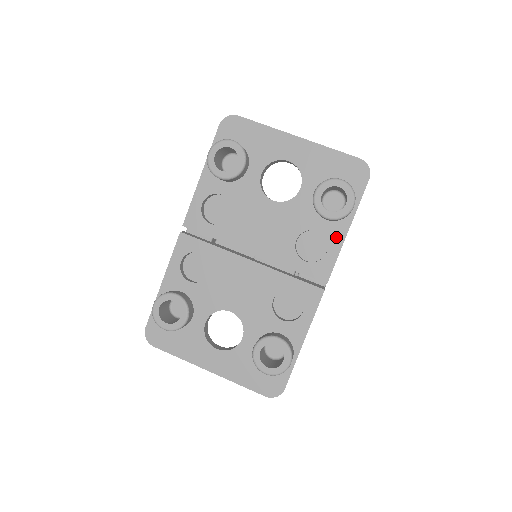
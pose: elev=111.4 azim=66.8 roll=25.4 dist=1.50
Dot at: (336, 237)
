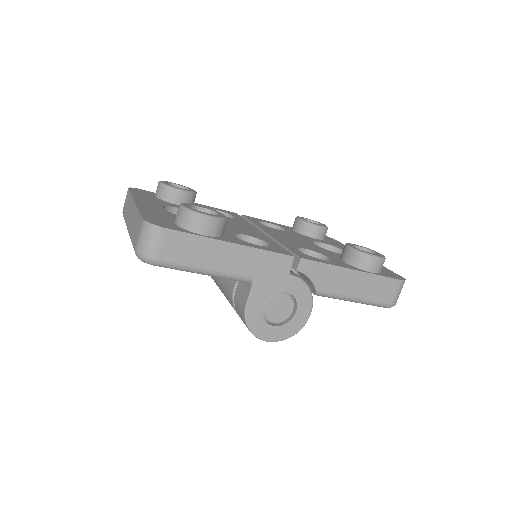
Dot at: (340, 264)
